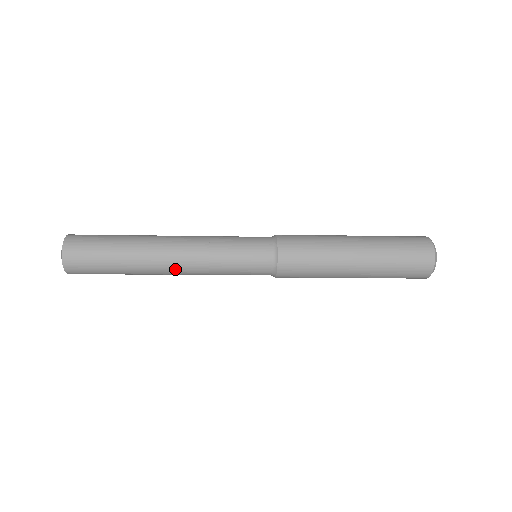
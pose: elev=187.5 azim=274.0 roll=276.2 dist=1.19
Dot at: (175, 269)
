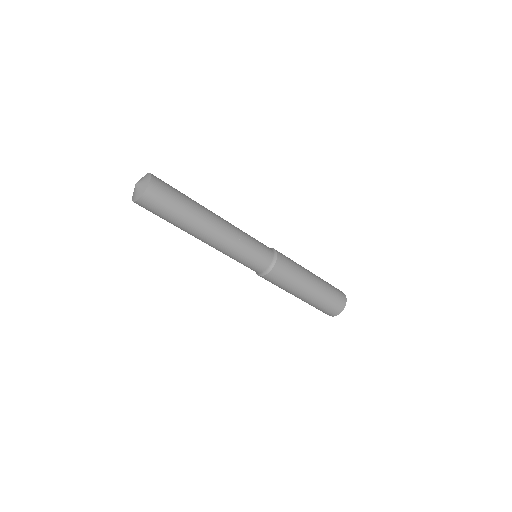
Dot at: (221, 221)
